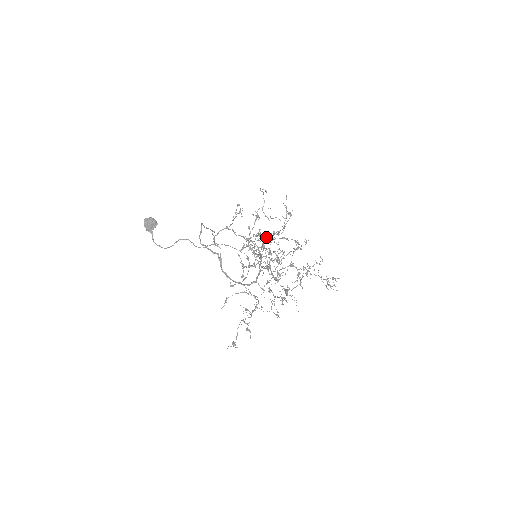
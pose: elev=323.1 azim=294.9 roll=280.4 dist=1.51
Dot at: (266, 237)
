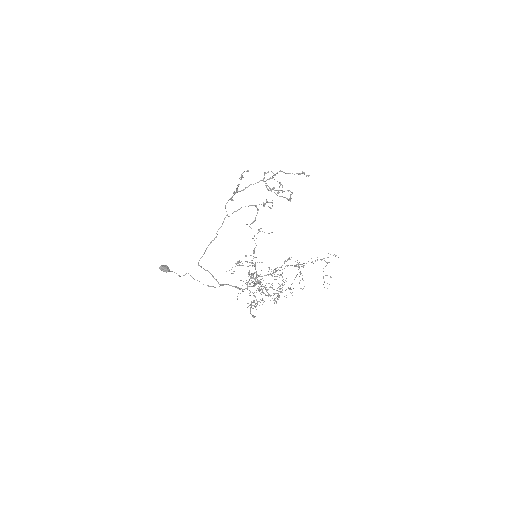
Dot at: occluded
